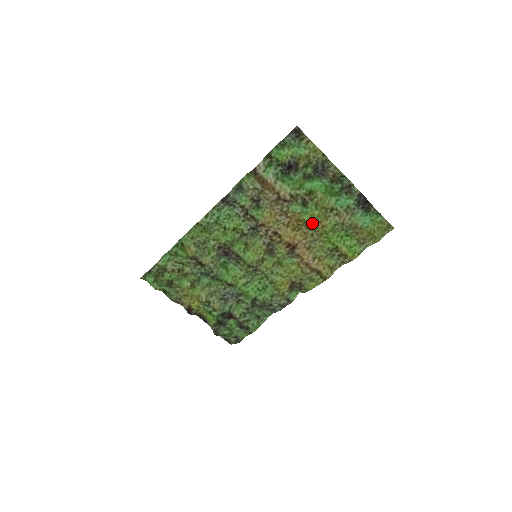
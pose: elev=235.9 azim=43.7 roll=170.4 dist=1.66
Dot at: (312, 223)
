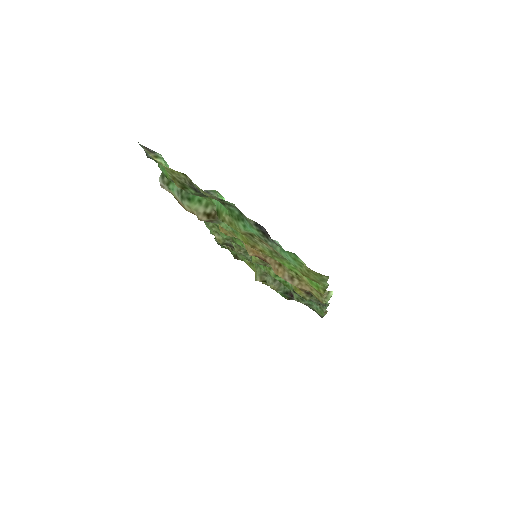
Dot at: occluded
